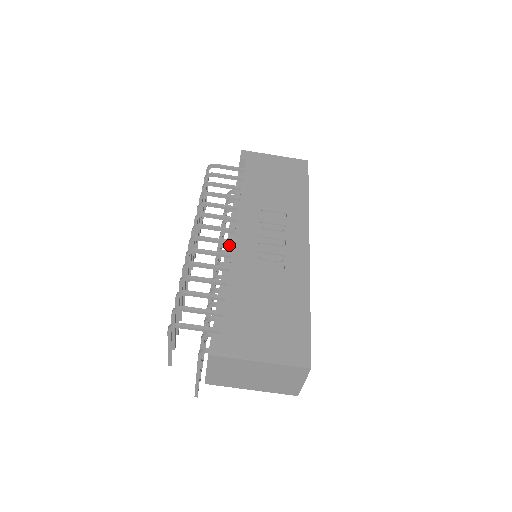
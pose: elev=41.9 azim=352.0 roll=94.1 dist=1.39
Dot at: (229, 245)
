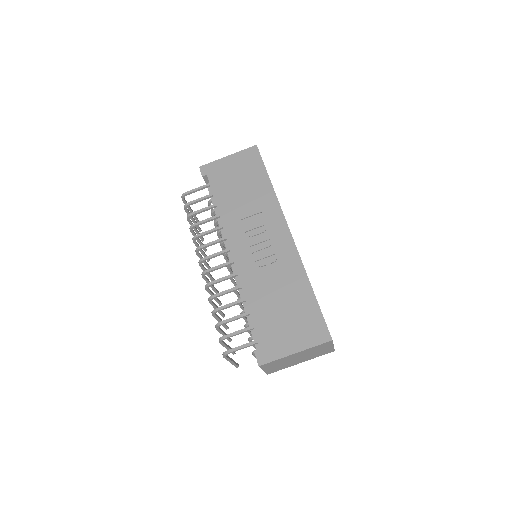
Dot at: occluded
